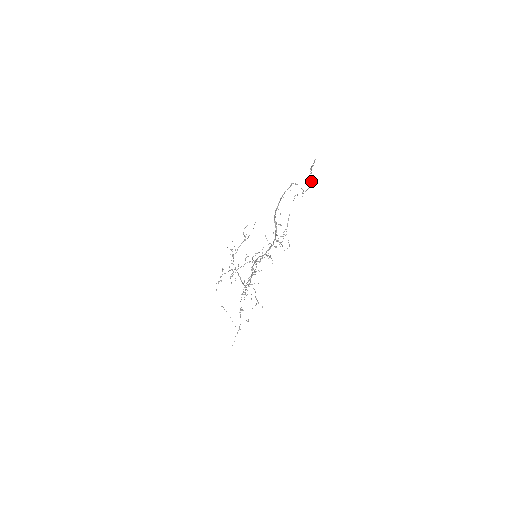
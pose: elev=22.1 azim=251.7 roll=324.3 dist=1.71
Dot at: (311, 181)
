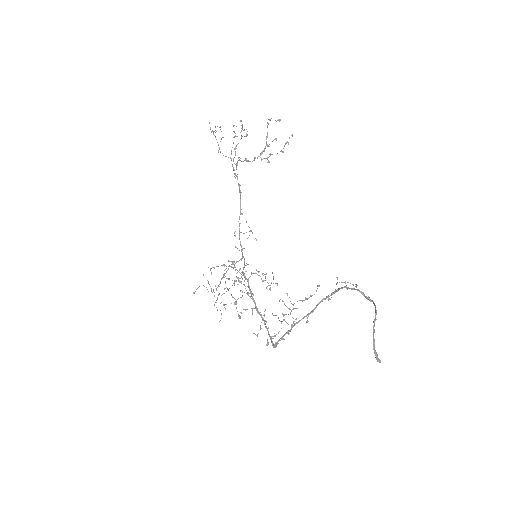
Dot at: (374, 305)
